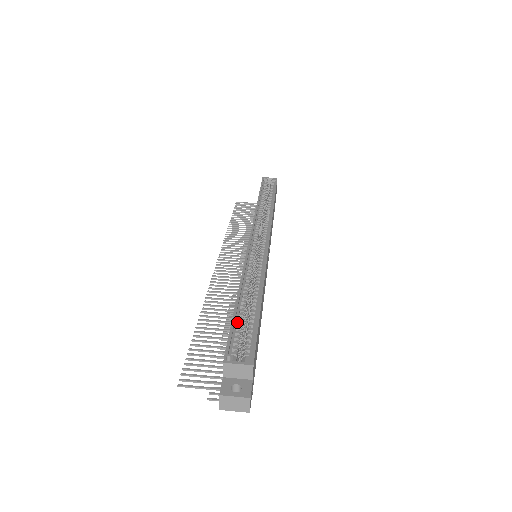
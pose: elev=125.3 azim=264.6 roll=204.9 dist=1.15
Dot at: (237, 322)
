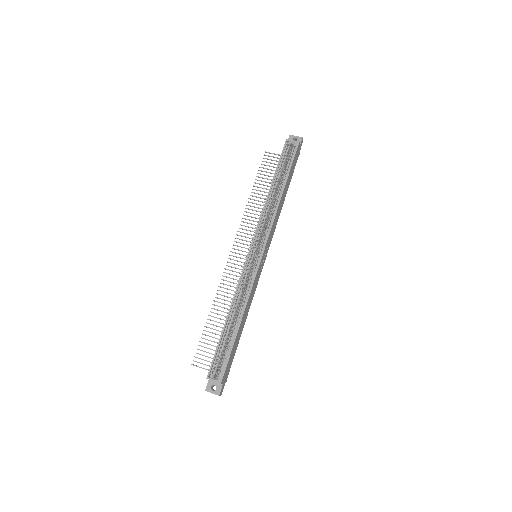
Dot at: (221, 345)
